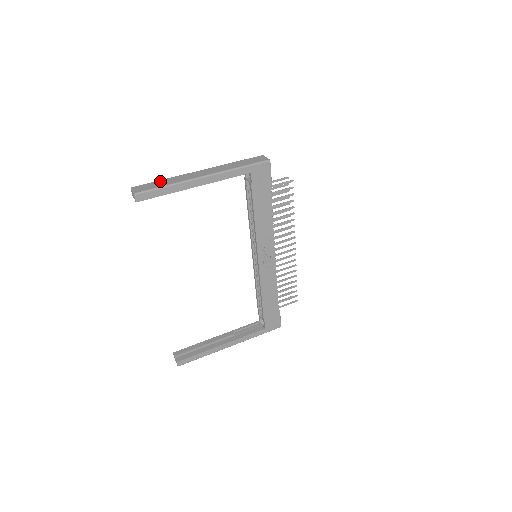
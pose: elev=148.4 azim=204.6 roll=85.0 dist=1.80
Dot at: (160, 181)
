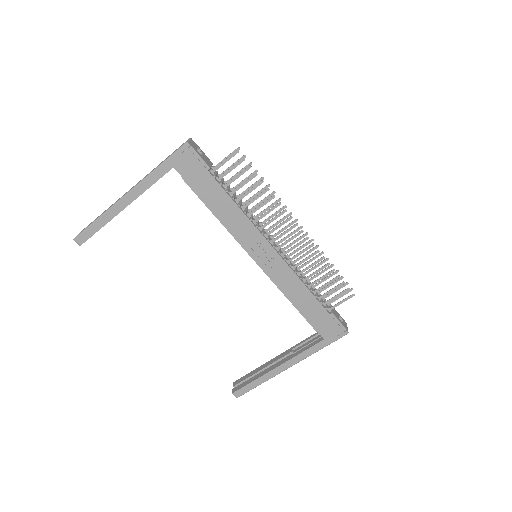
Dot at: occluded
